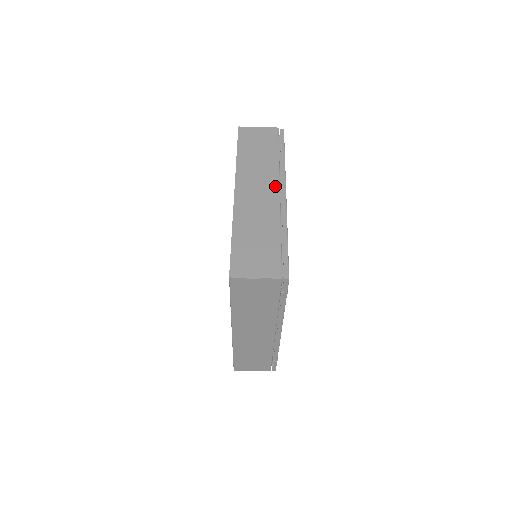
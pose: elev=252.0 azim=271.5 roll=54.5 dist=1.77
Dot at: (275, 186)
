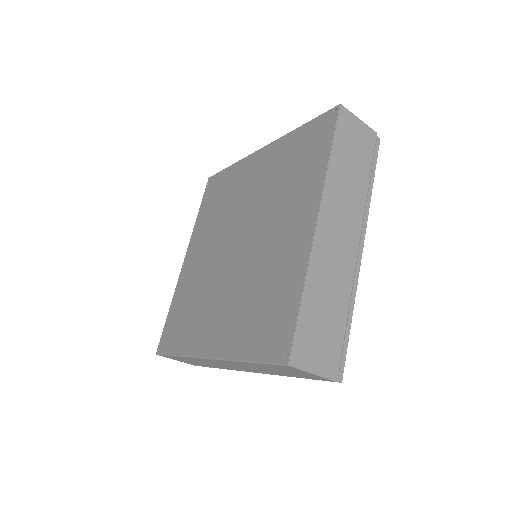
Dot at: (357, 232)
